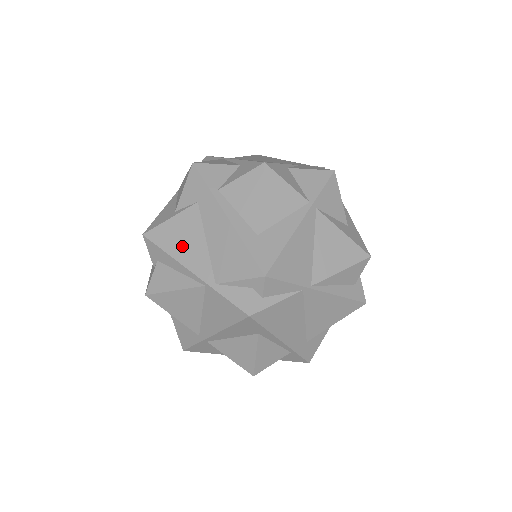
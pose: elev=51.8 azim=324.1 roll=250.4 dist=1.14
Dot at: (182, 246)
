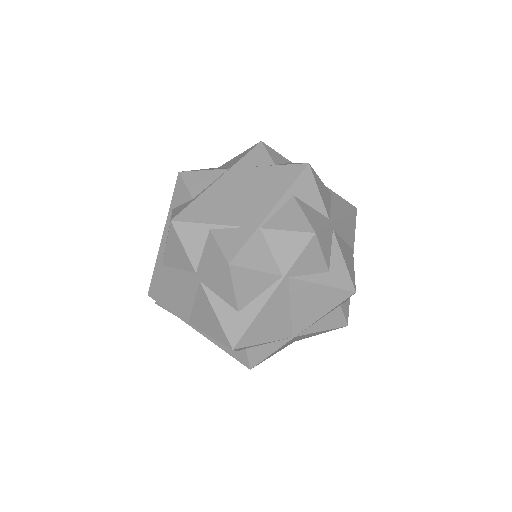
Dot at: occluded
